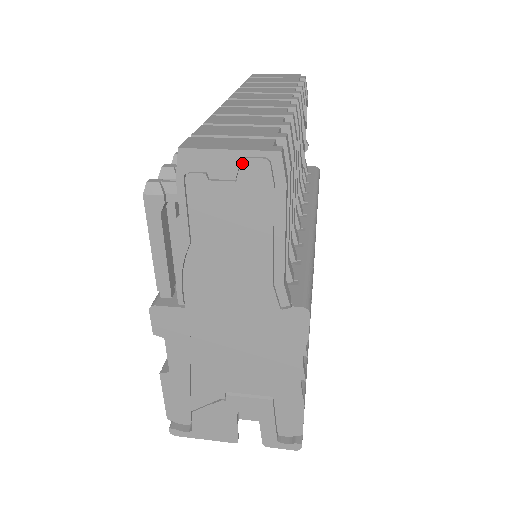
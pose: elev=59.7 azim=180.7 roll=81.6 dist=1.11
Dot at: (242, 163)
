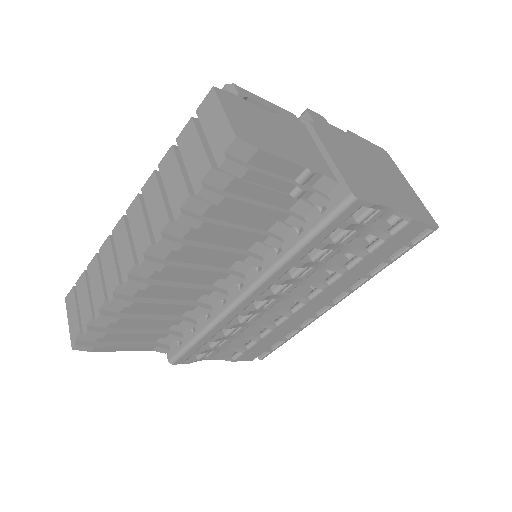
Dot at: occluded
